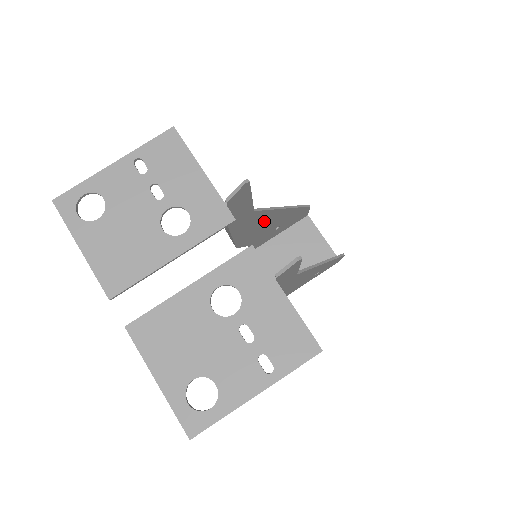
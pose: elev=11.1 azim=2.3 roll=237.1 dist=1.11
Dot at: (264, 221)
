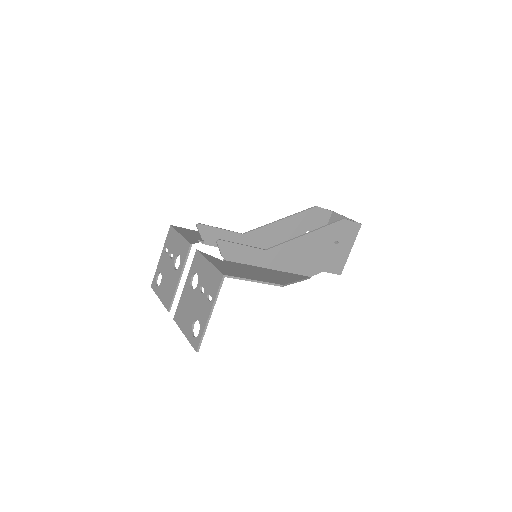
Dot at: (274, 235)
